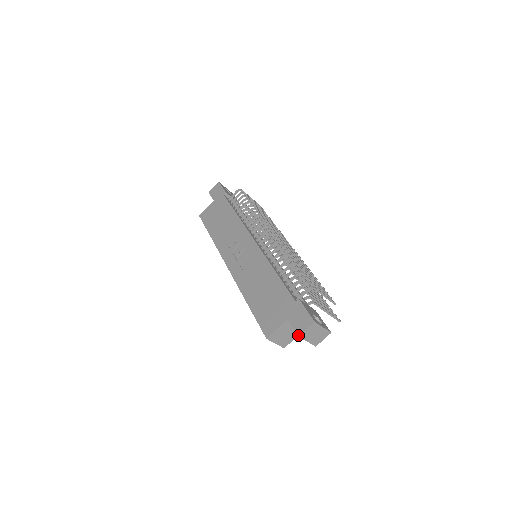
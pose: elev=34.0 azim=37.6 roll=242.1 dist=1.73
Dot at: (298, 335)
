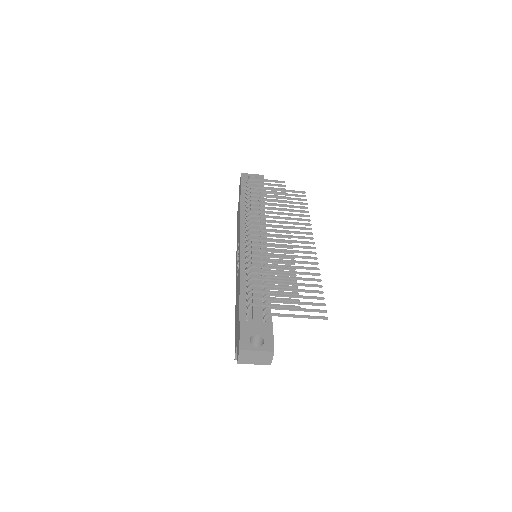
Dot at: (237, 362)
